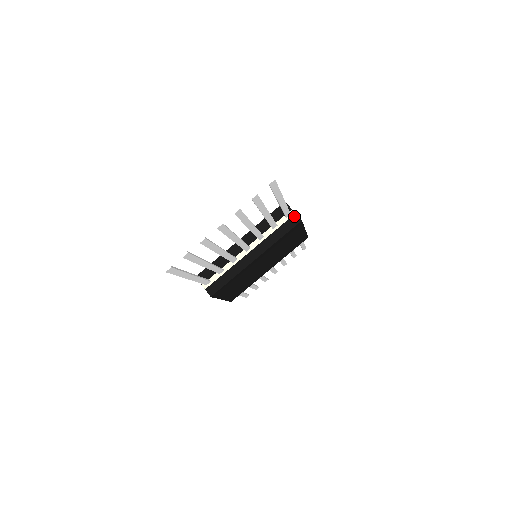
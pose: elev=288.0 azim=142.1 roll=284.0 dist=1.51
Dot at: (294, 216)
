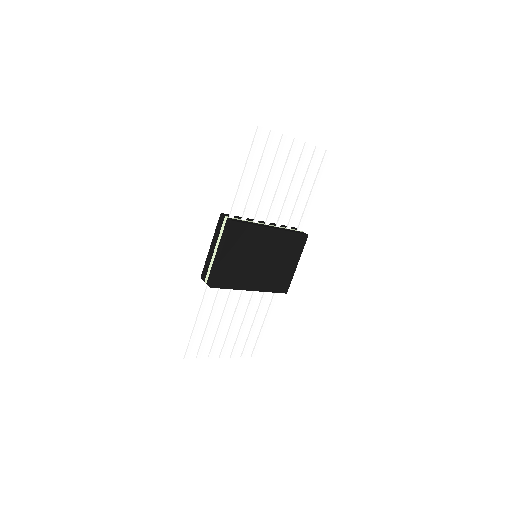
Dot at: (303, 232)
